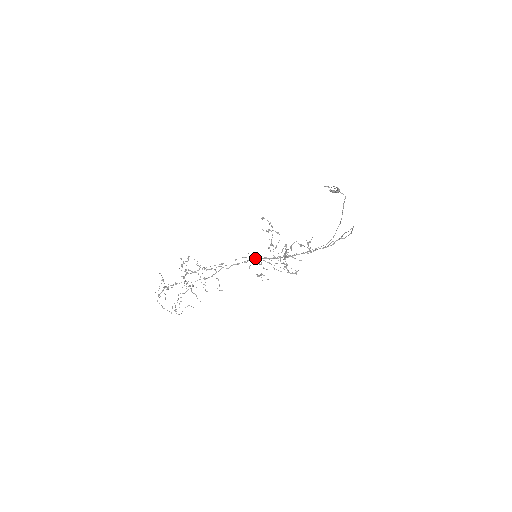
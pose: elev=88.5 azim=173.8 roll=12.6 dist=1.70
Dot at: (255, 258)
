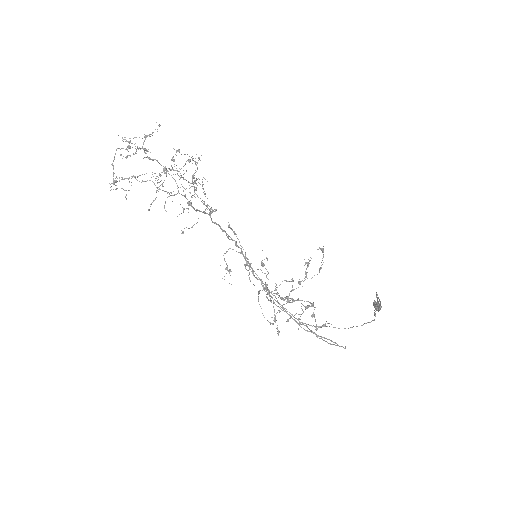
Dot at: occluded
